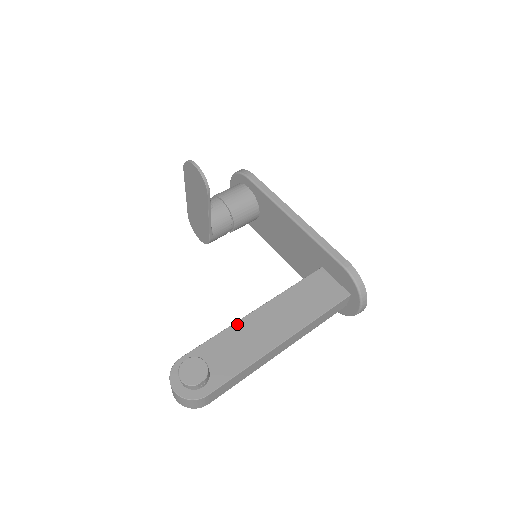
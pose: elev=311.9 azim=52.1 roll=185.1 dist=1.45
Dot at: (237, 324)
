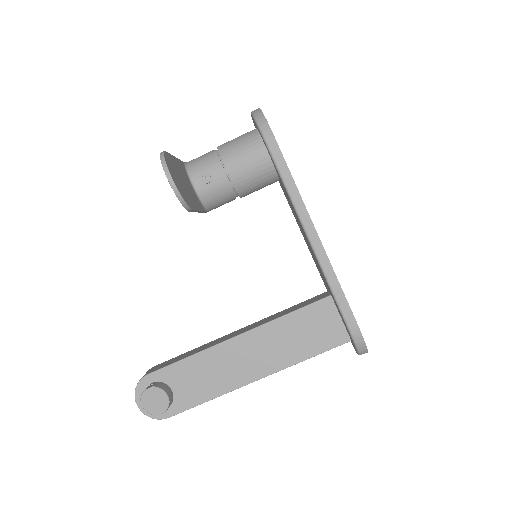
Dot at: (211, 350)
